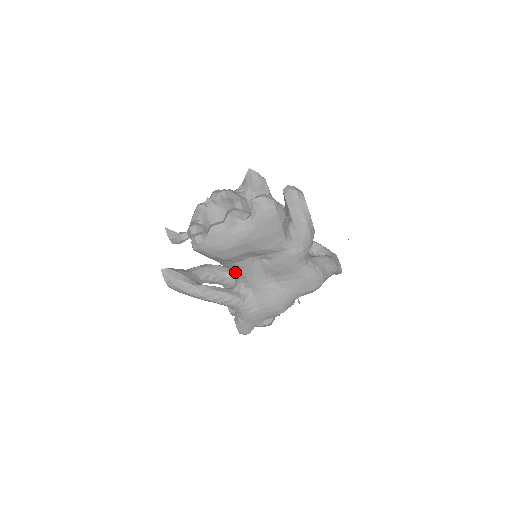
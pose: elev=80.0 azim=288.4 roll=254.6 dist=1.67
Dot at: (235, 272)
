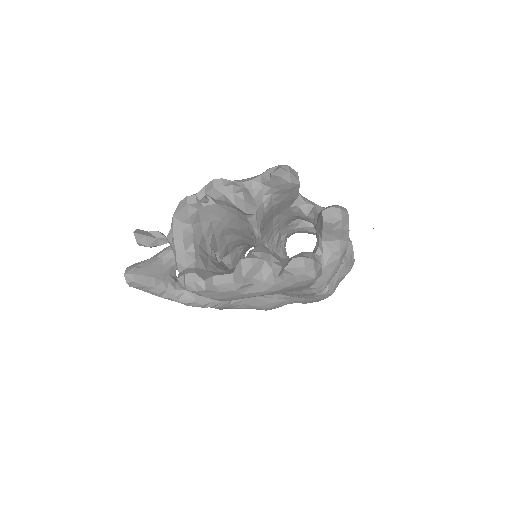
Dot at: occluded
